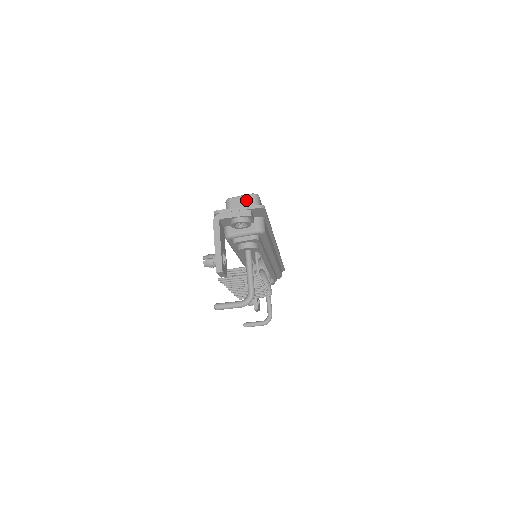
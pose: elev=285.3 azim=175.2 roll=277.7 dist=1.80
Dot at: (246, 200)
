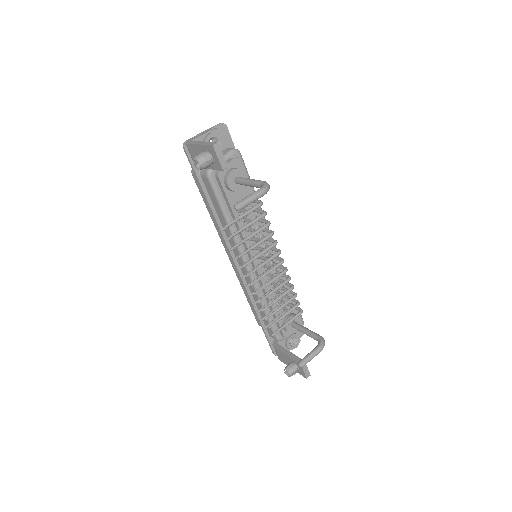
Dot at: occluded
